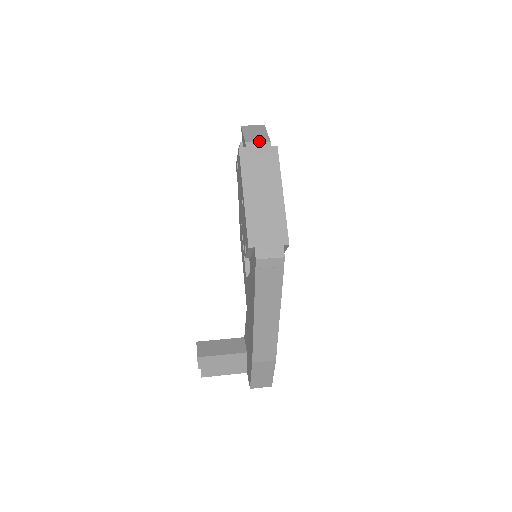
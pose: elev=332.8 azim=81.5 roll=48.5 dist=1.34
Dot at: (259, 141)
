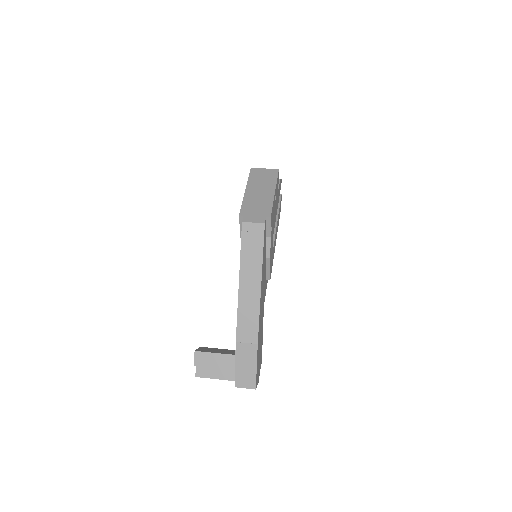
Dot at: occluded
